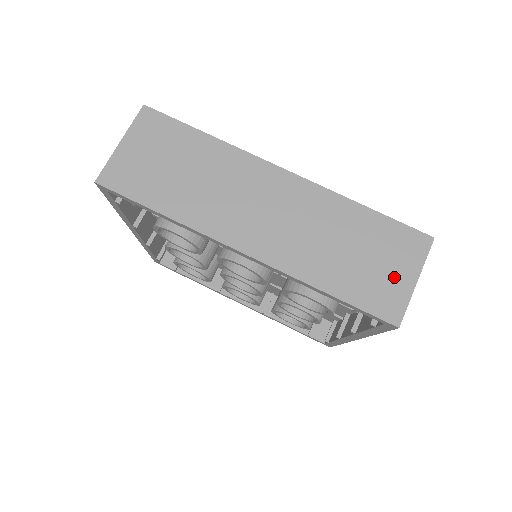
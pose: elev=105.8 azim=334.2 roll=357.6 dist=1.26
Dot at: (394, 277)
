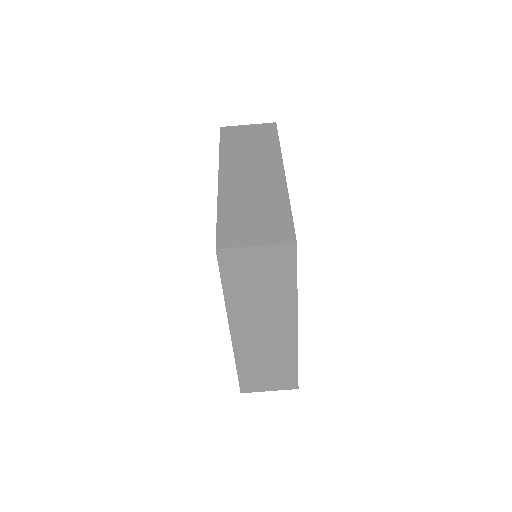
Dot at: (265, 384)
